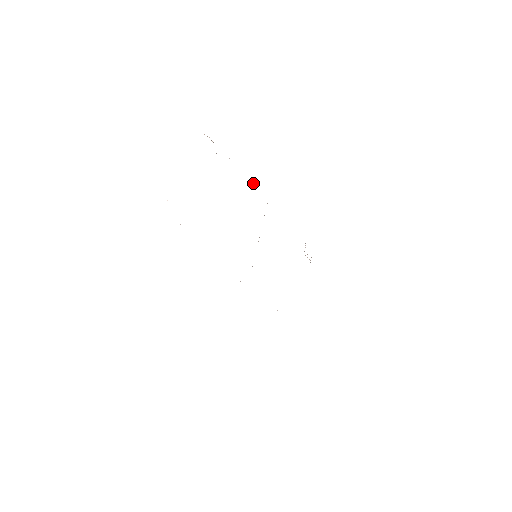
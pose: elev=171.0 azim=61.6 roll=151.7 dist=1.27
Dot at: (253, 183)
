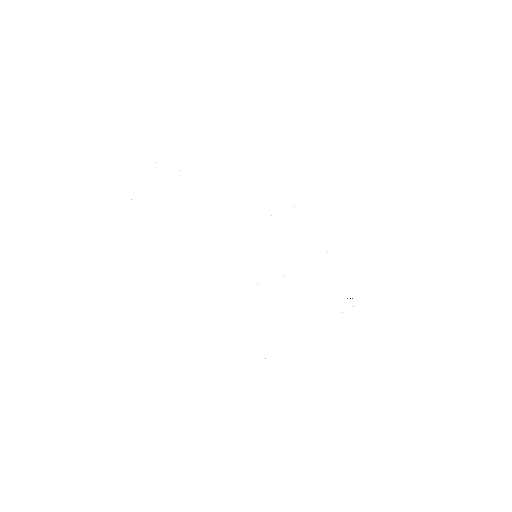
Dot at: occluded
